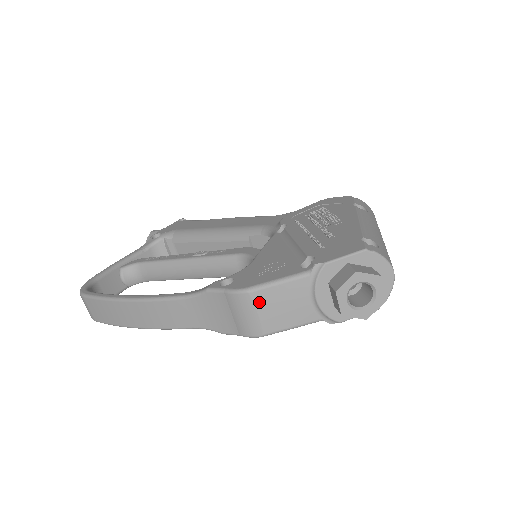
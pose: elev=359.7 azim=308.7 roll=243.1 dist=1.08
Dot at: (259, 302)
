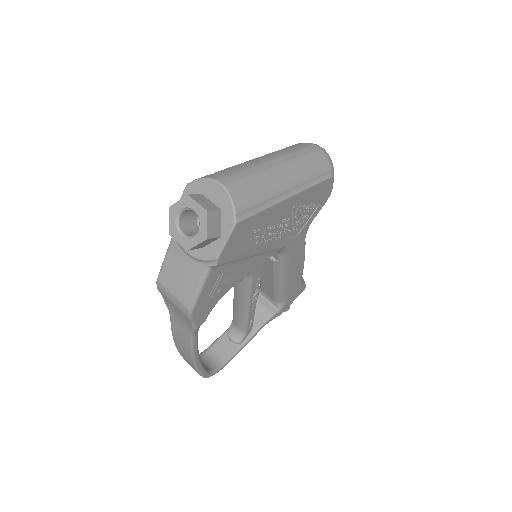
Dot at: (167, 283)
